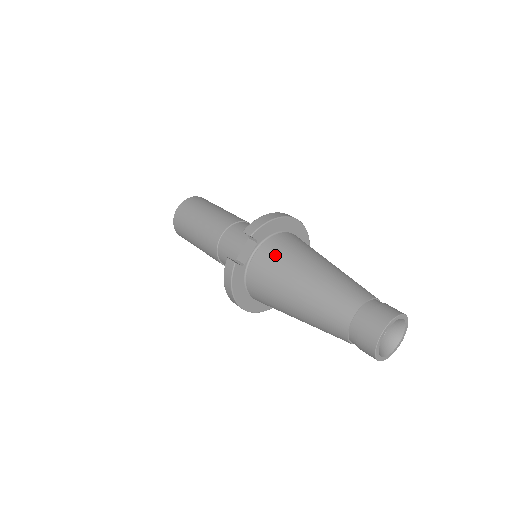
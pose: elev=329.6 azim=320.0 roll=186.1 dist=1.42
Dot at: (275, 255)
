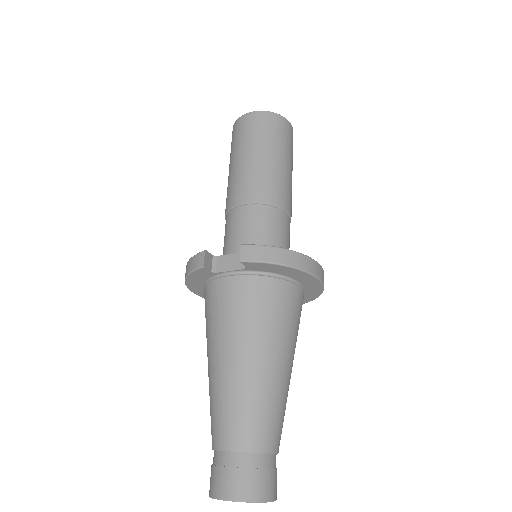
Dot at: (244, 302)
